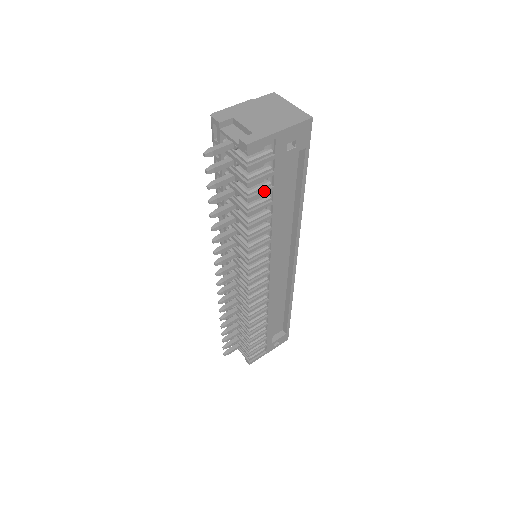
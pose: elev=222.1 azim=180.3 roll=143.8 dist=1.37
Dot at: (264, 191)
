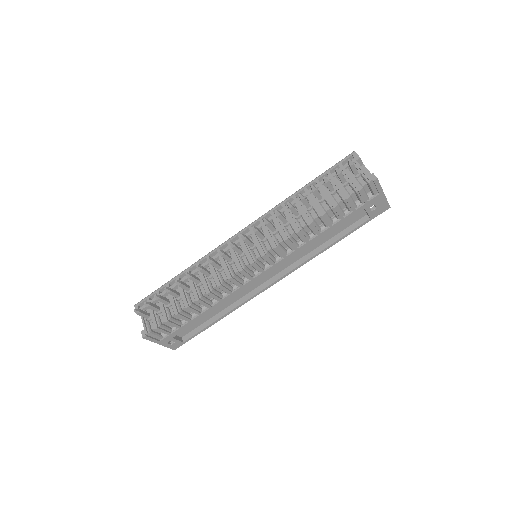
Dot at: (341, 214)
